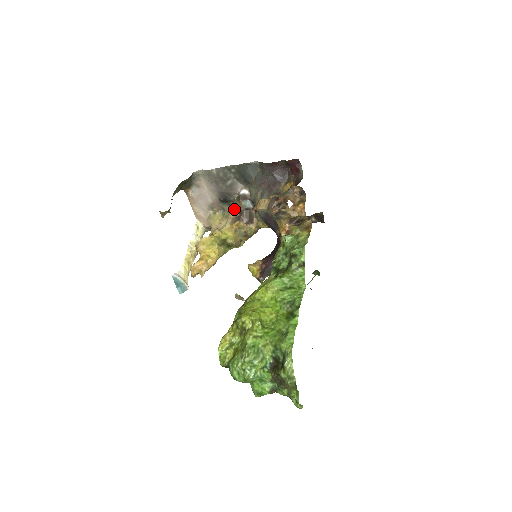
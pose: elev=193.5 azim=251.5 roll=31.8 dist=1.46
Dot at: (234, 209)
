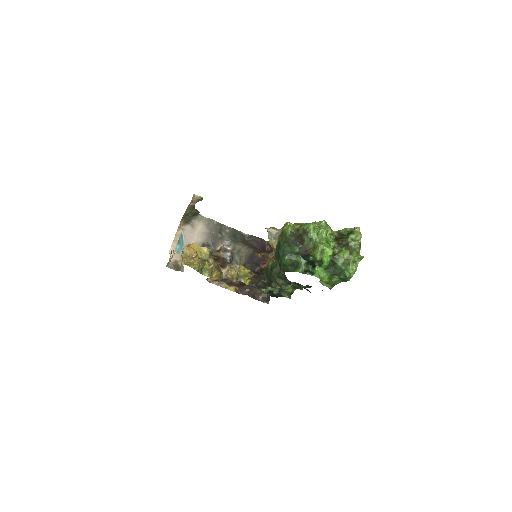
Dot at: (211, 255)
